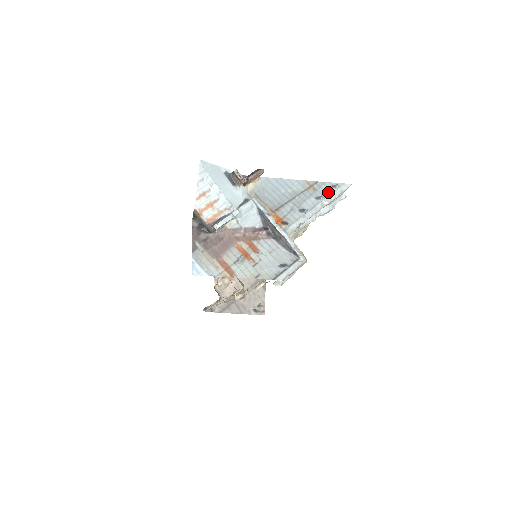
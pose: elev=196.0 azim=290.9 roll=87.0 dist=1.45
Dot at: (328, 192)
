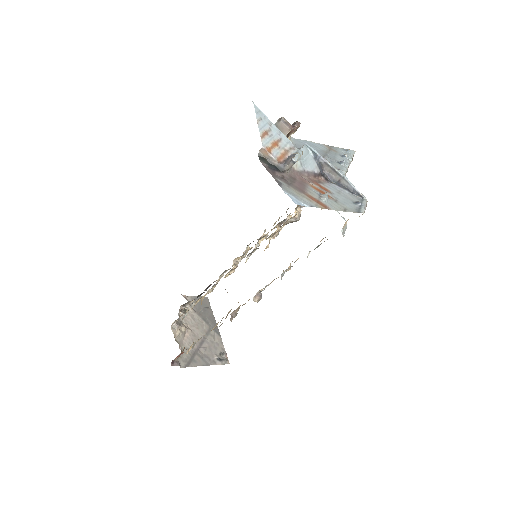
Dot at: (345, 153)
